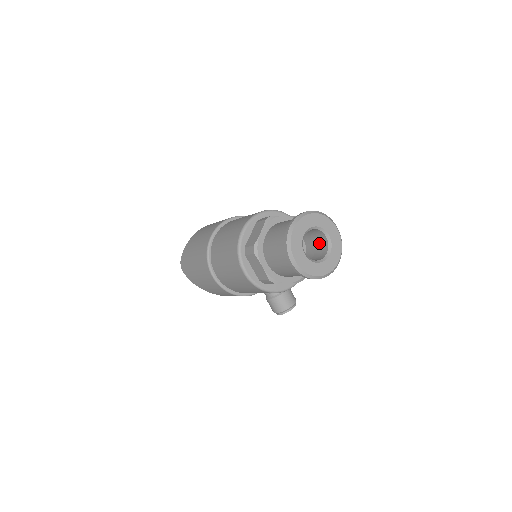
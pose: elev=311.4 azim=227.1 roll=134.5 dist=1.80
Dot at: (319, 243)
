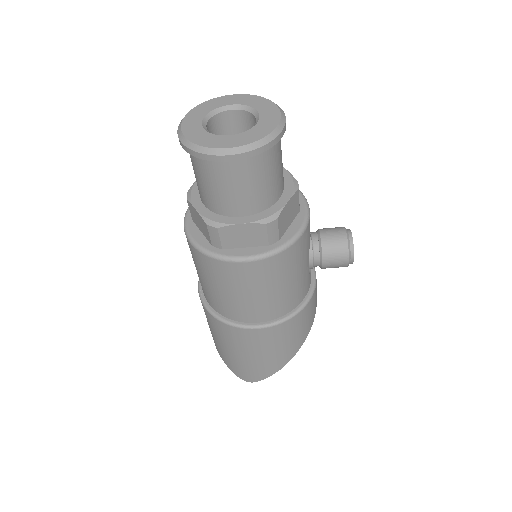
Dot at: (242, 129)
